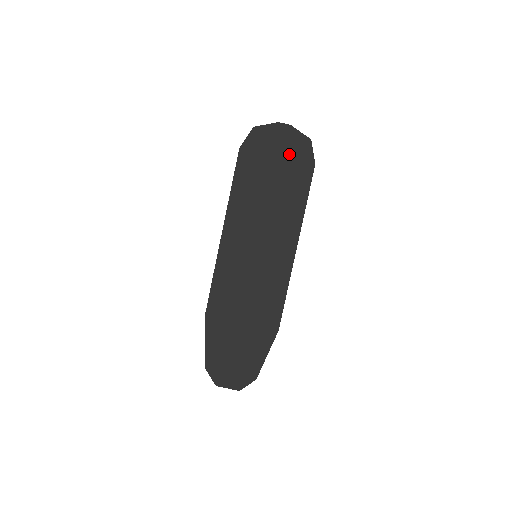
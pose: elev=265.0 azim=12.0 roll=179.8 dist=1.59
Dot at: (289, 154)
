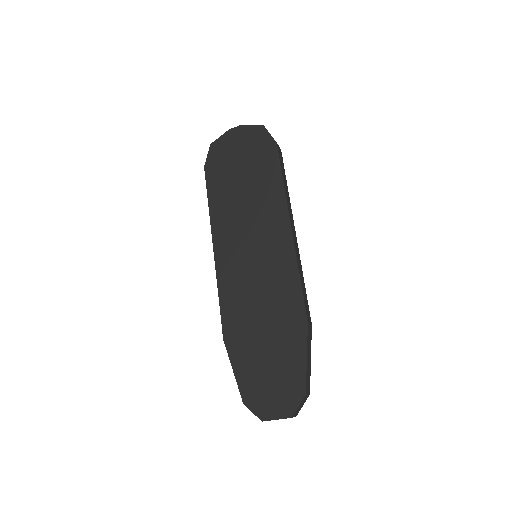
Dot at: (249, 148)
